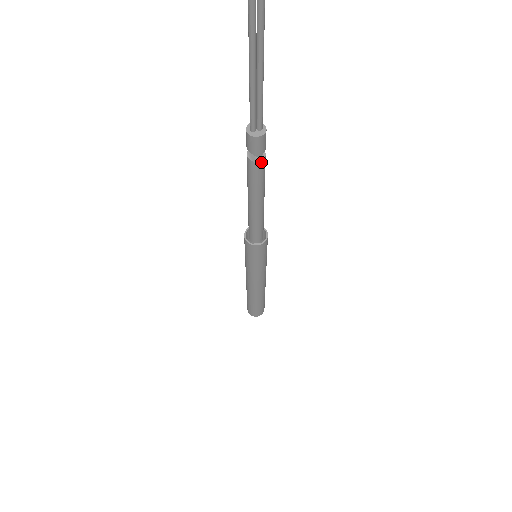
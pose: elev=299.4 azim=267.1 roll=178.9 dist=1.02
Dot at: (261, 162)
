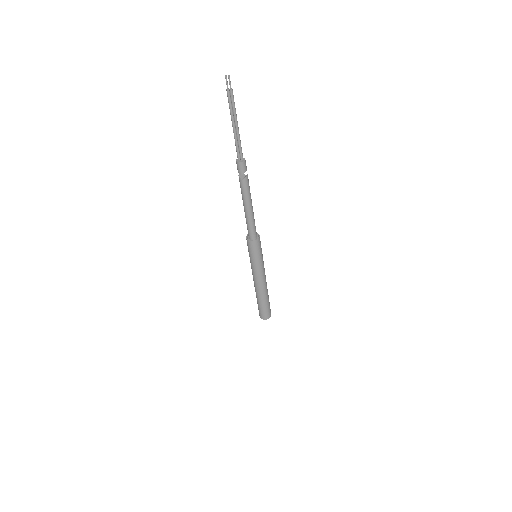
Dot at: (243, 179)
